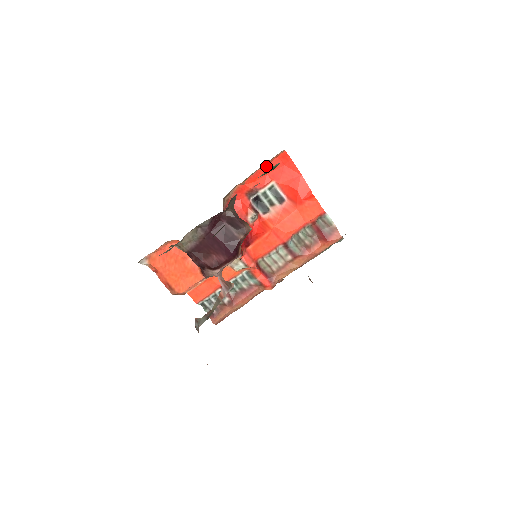
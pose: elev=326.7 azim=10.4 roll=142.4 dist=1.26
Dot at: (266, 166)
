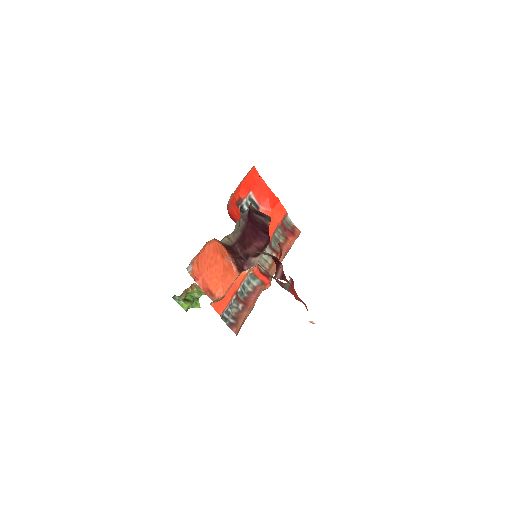
Dot at: (244, 179)
